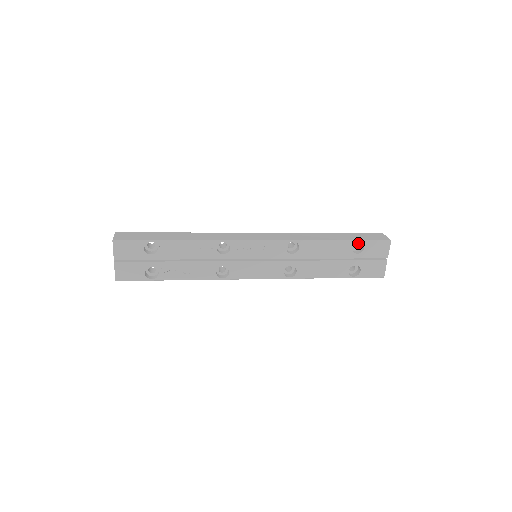
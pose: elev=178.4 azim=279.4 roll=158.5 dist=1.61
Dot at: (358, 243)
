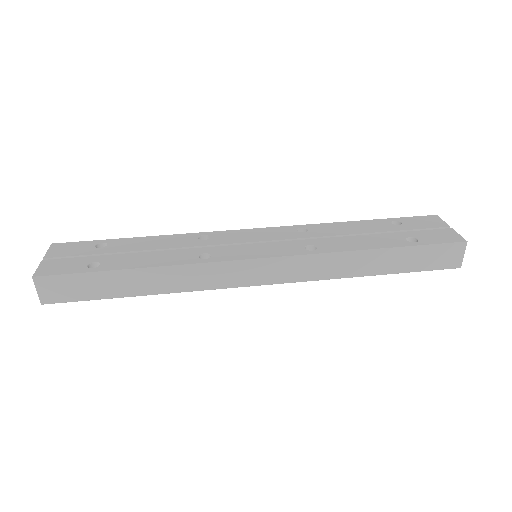
Dot at: occluded
